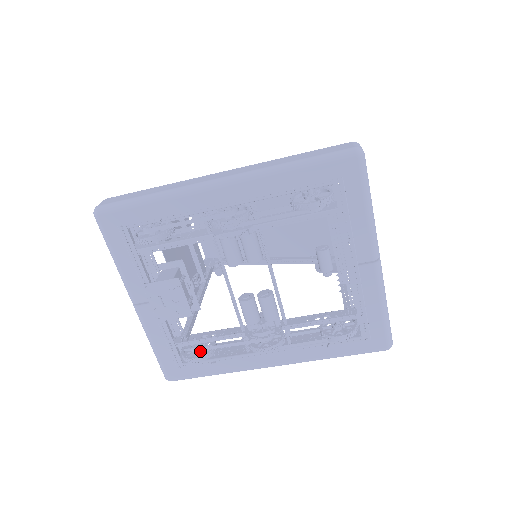
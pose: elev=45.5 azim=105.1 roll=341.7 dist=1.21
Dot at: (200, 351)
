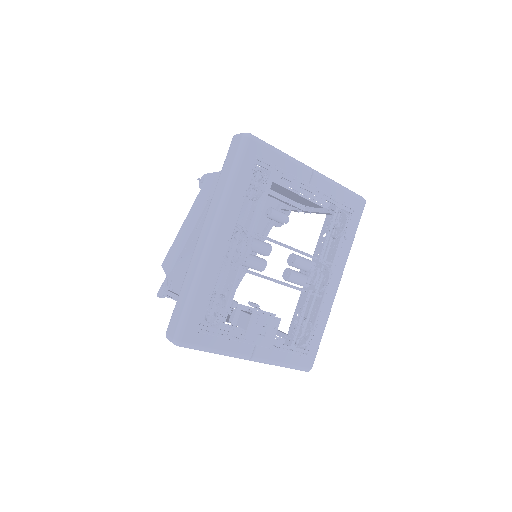
Dot at: (305, 330)
